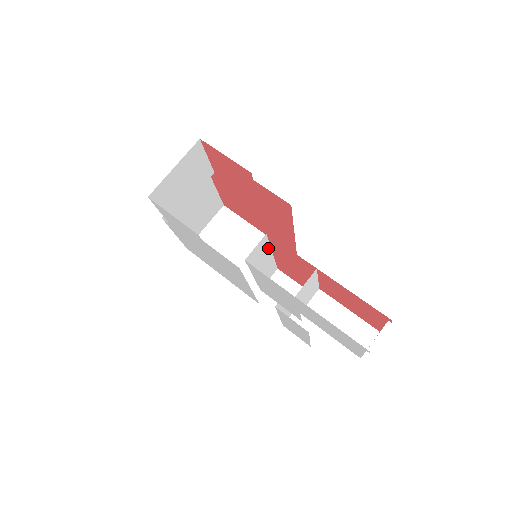
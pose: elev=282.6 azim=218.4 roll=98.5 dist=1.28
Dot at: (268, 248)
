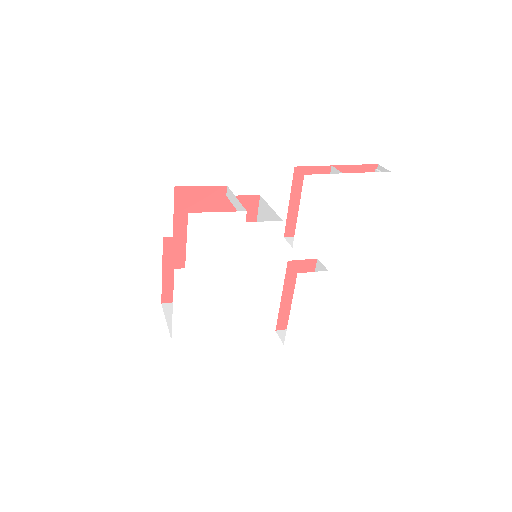
Dot at: (291, 190)
